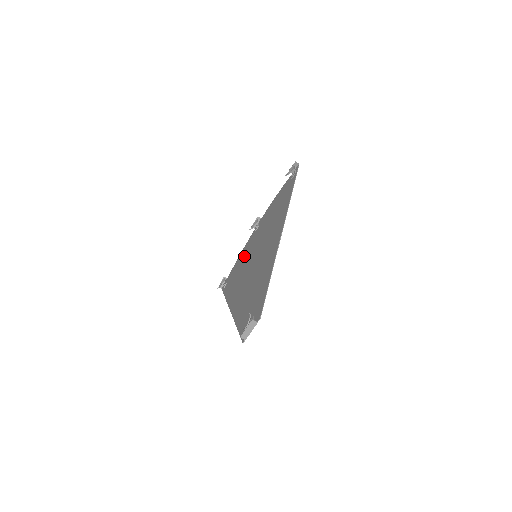
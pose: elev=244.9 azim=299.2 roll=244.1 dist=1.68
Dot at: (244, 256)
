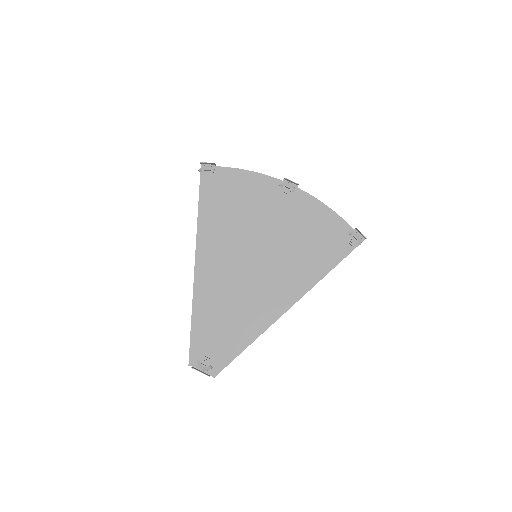
Dot at: (249, 201)
